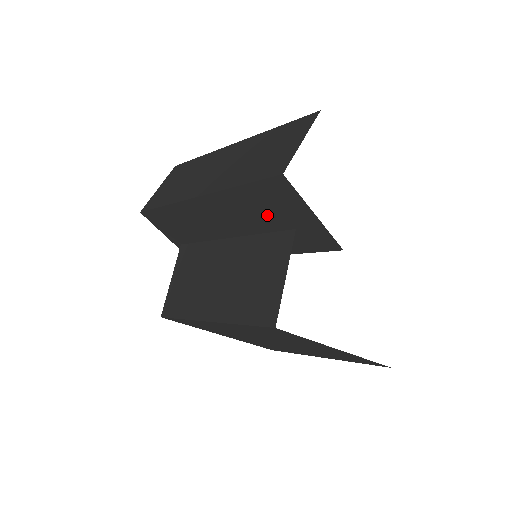
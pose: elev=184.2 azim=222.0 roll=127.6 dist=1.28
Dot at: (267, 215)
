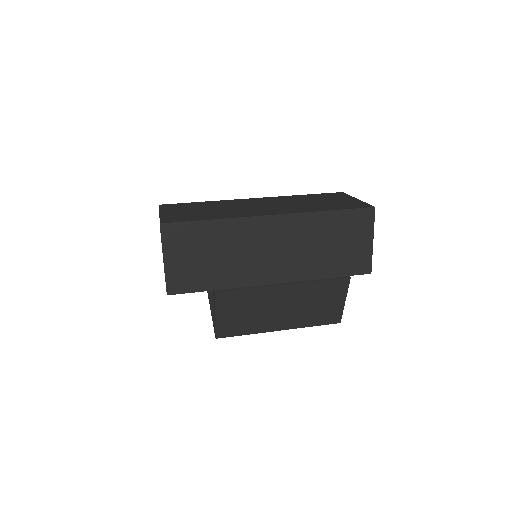
Dot at: occluded
